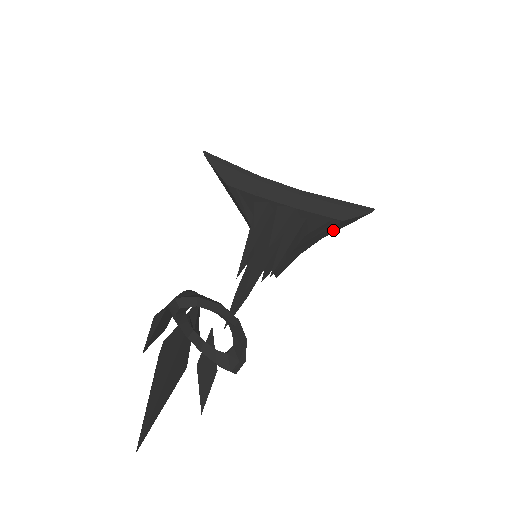
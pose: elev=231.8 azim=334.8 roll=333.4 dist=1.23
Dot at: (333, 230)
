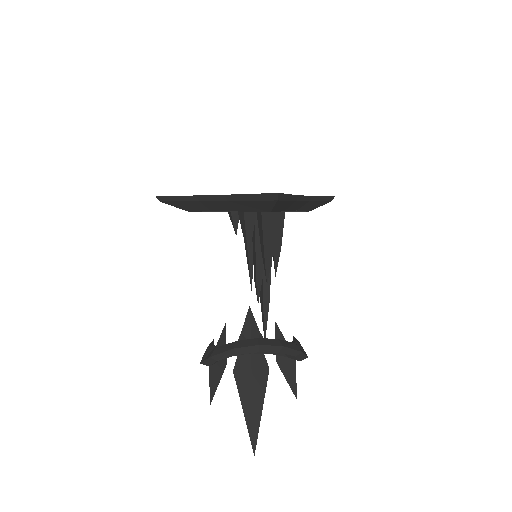
Dot at: (285, 204)
